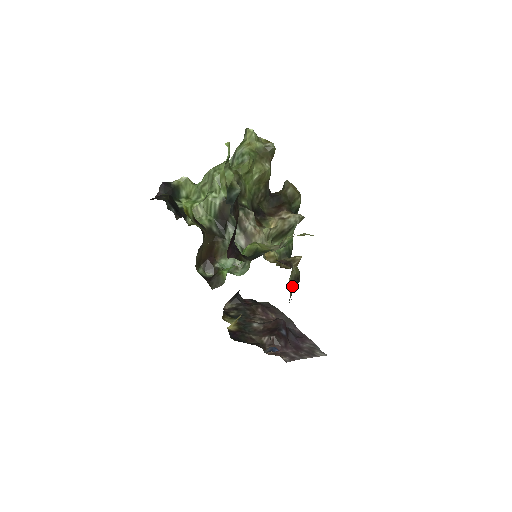
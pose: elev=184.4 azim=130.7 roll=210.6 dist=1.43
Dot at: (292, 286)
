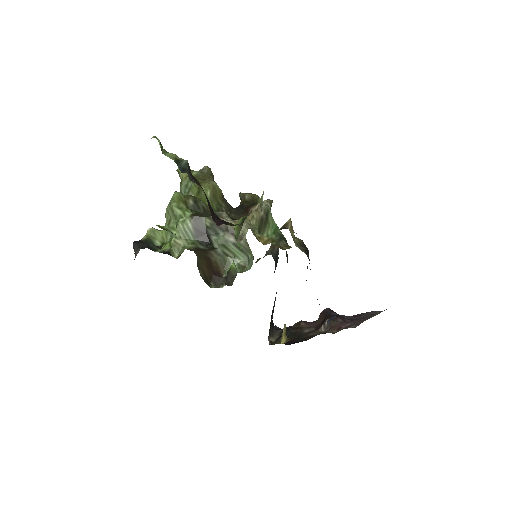
Dot at: (303, 250)
